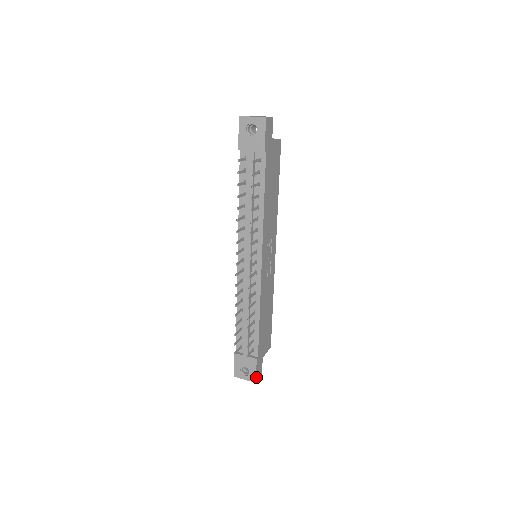
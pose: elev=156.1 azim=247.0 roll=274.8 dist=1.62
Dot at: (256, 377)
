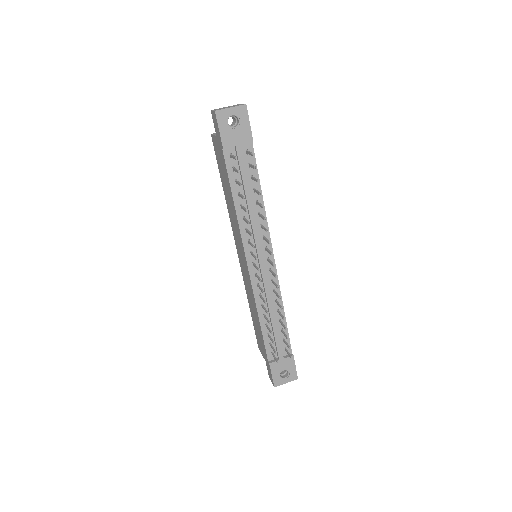
Dot at: (296, 373)
